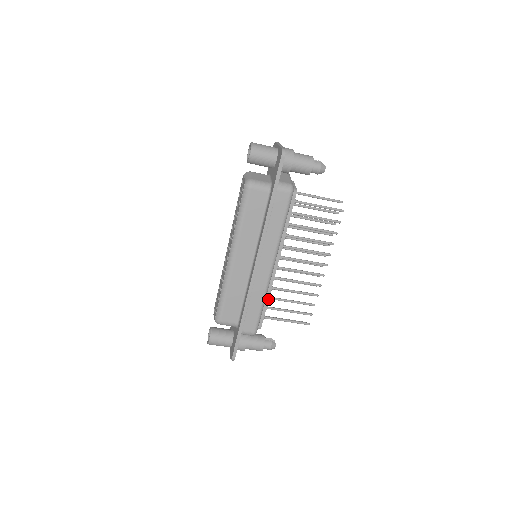
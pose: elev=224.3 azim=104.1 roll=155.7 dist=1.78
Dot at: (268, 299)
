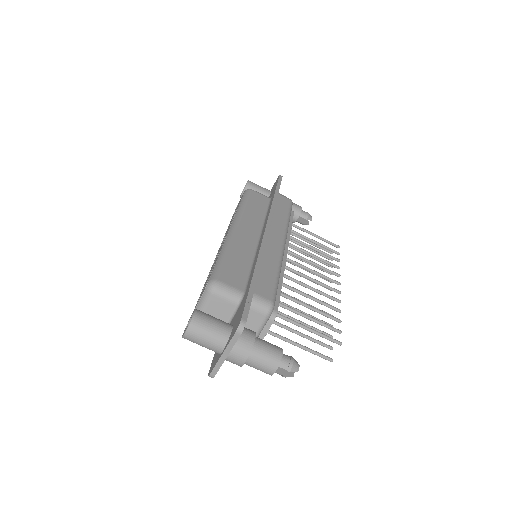
Dot at: (282, 281)
